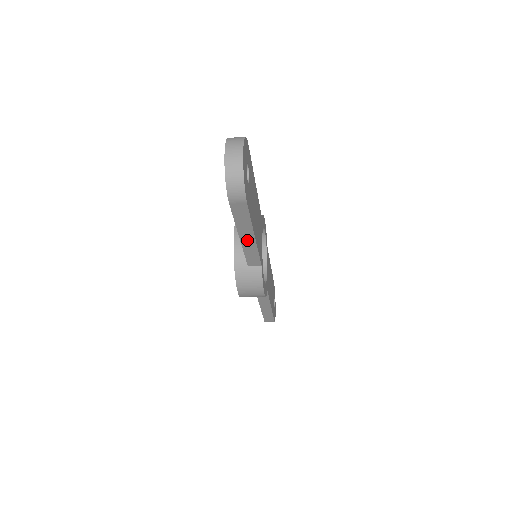
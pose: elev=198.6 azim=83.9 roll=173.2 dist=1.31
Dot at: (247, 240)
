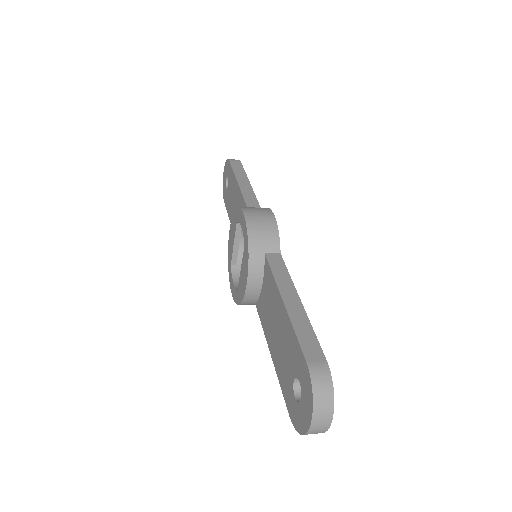
Dot at: occluded
